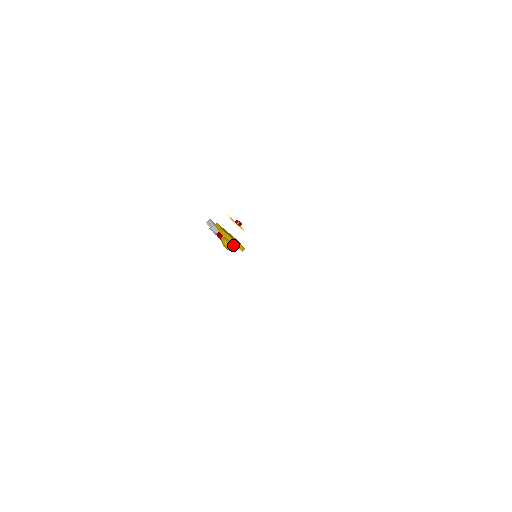
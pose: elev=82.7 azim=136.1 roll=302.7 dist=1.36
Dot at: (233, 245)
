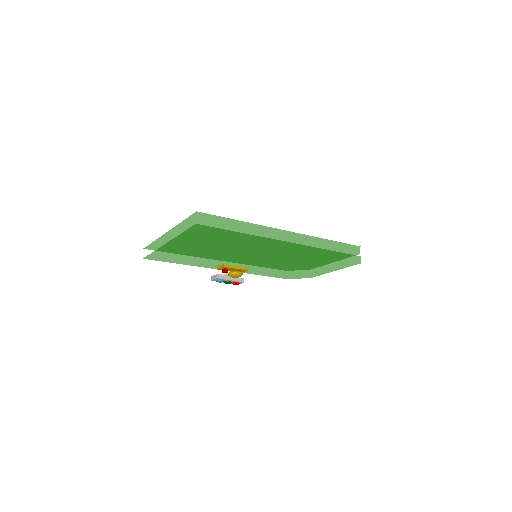
Dot at: (238, 271)
